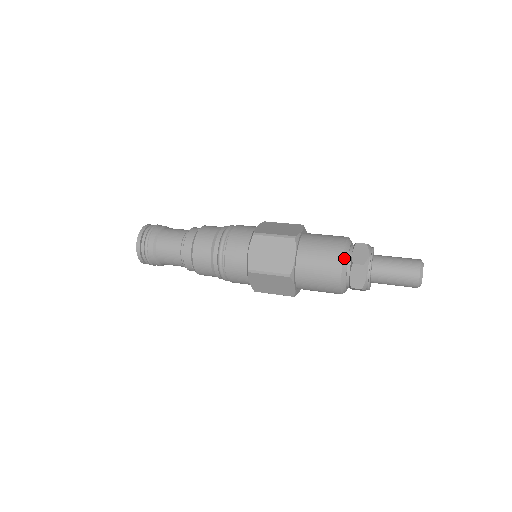
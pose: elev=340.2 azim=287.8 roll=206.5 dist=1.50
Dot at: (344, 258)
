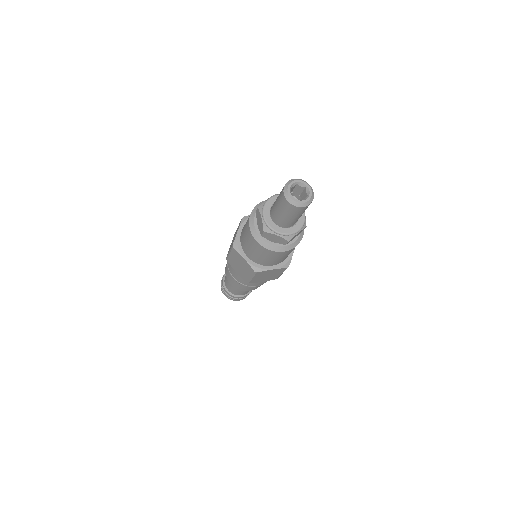
Dot at: (253, 211)
